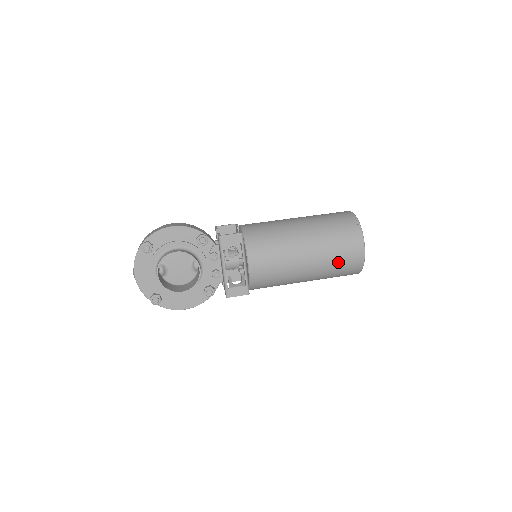
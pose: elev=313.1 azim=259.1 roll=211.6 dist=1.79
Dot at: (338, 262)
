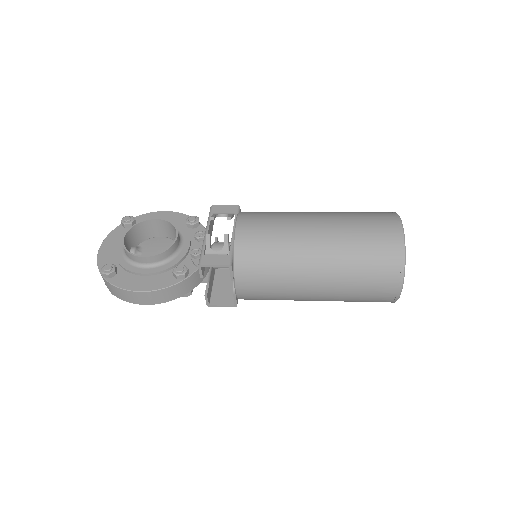
Dot at: (363, 234)
